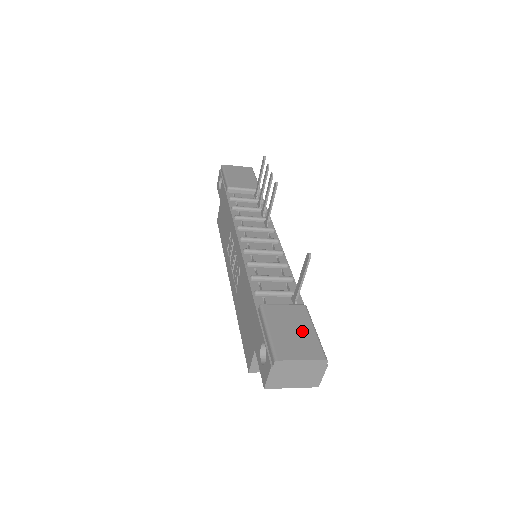
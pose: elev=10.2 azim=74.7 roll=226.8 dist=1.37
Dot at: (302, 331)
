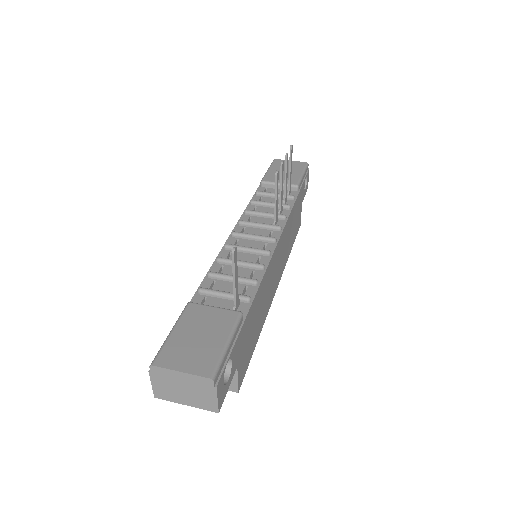
Dot at: (210, 340)
